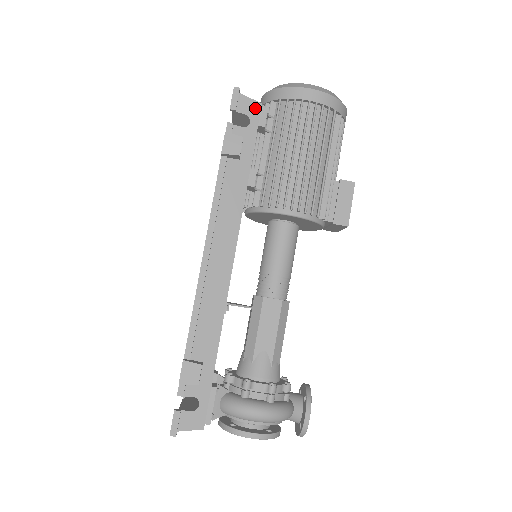
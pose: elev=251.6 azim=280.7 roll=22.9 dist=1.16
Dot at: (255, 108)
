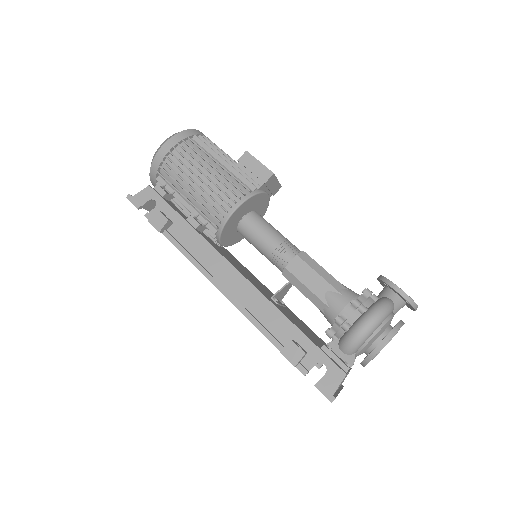
Dot at: (149, 192)
